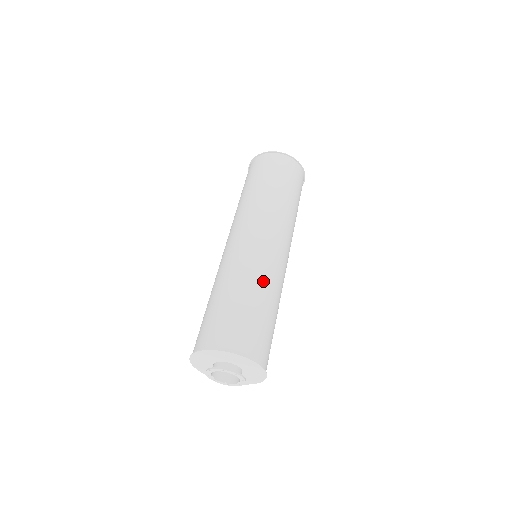
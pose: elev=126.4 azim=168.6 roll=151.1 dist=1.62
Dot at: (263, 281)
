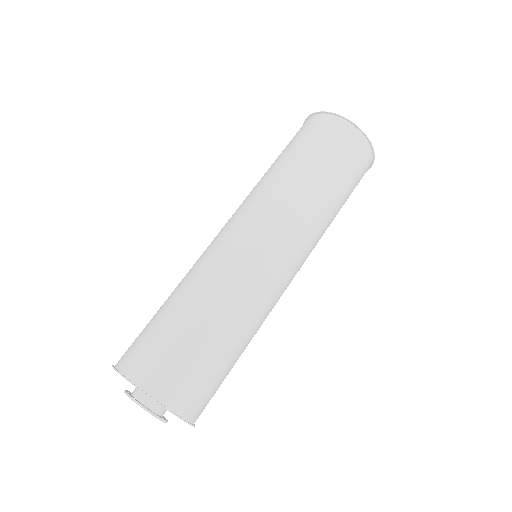
Dot at: (251, 321)
